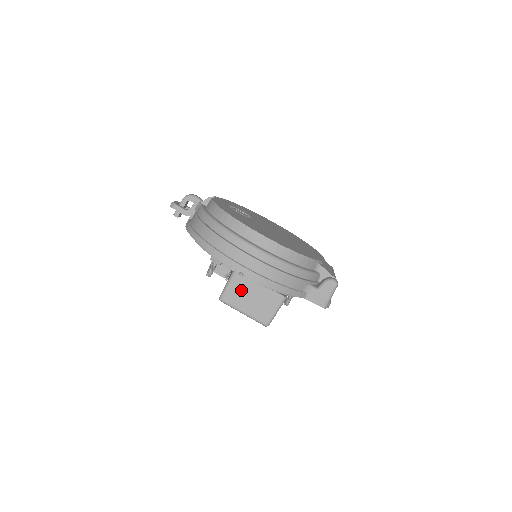
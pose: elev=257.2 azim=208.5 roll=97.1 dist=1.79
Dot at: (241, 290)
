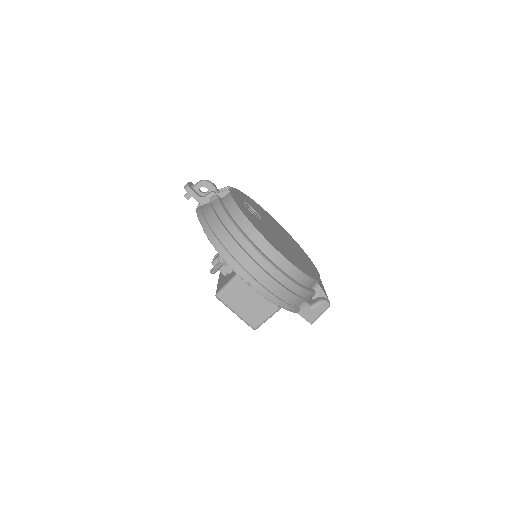
Dot at: (240, 293)
